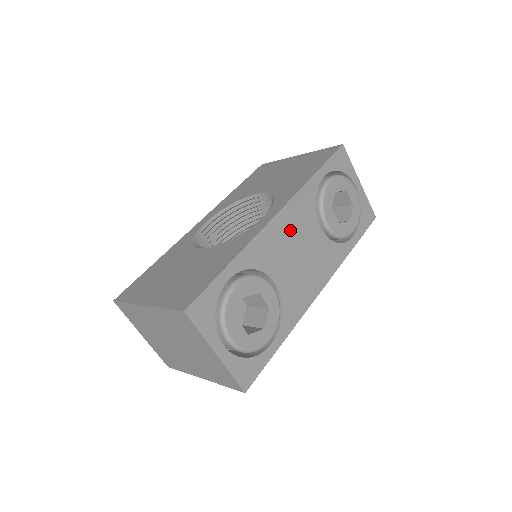
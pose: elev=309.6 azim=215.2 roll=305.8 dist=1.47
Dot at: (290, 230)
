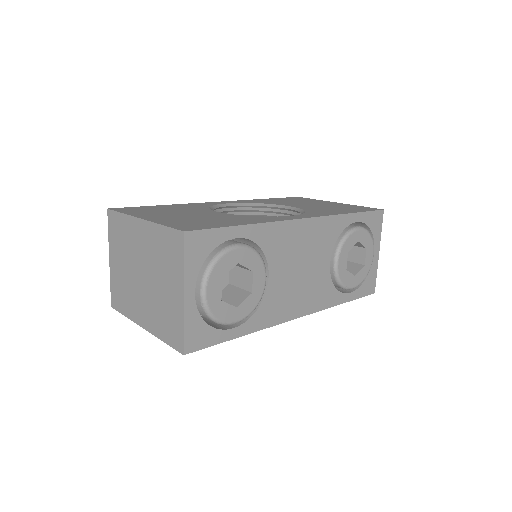
Dot at: (307, 241)
